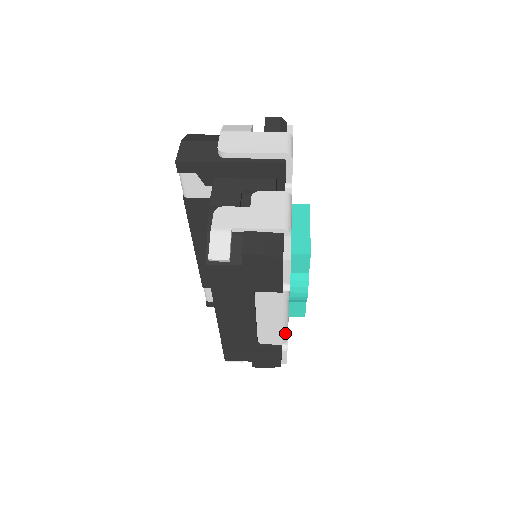
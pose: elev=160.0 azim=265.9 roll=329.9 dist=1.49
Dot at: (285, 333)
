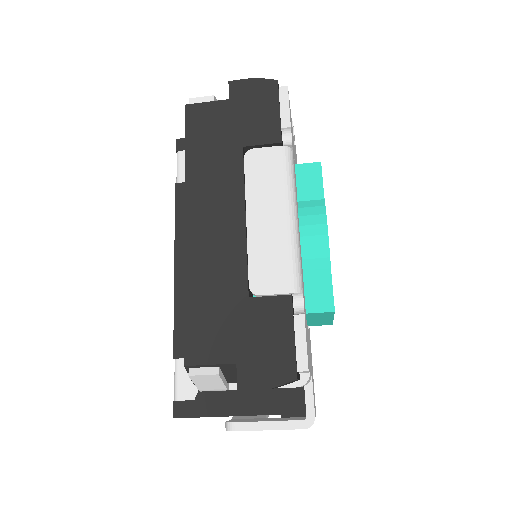
Dot at: (295, 260)
